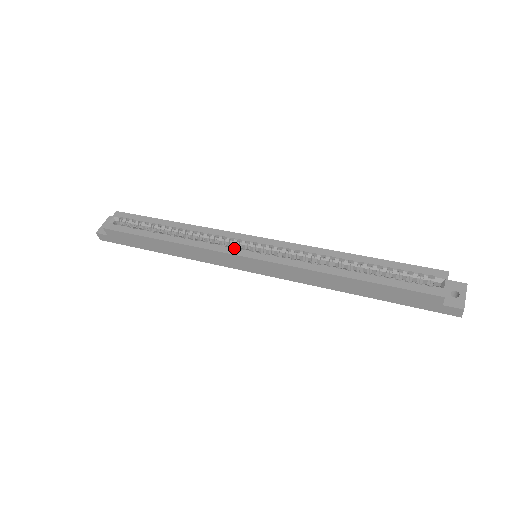
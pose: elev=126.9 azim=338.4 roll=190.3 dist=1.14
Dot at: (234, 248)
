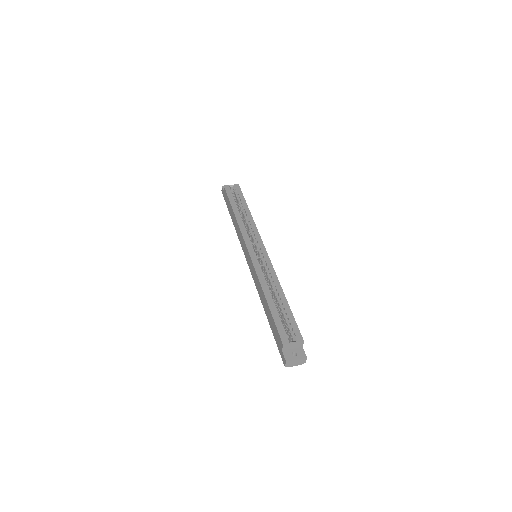
Dot at: (250, 242)
